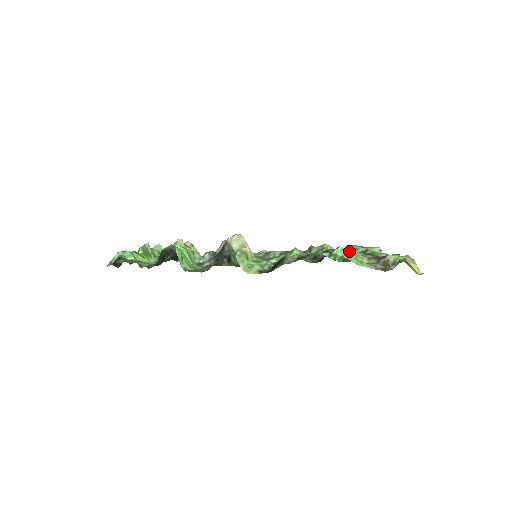
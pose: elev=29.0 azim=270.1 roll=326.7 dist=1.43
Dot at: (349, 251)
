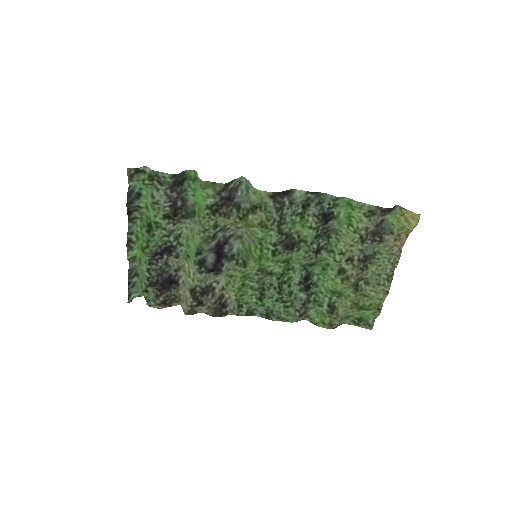
Dot at: (344, 316)
